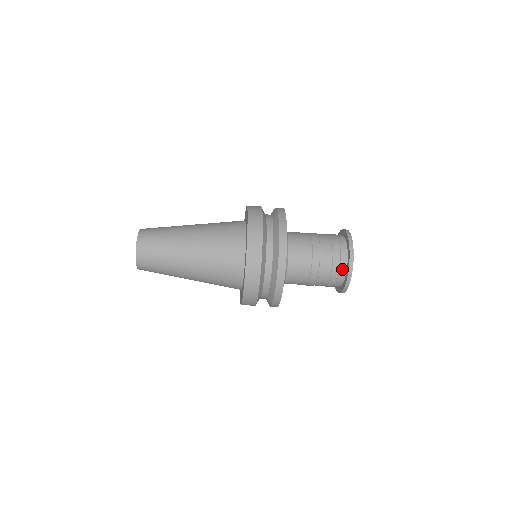
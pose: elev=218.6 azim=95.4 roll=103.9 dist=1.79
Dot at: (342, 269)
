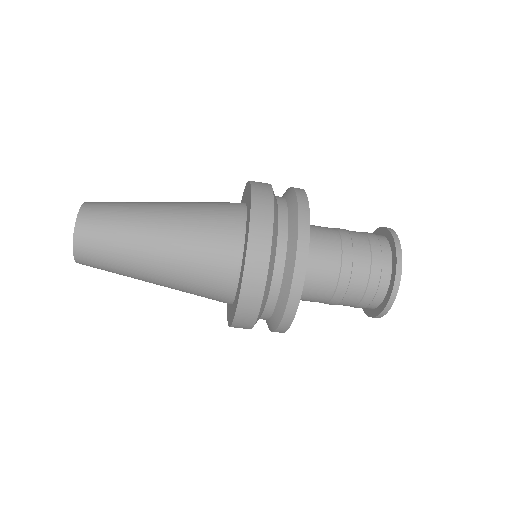
Dot at: (383, 283)
